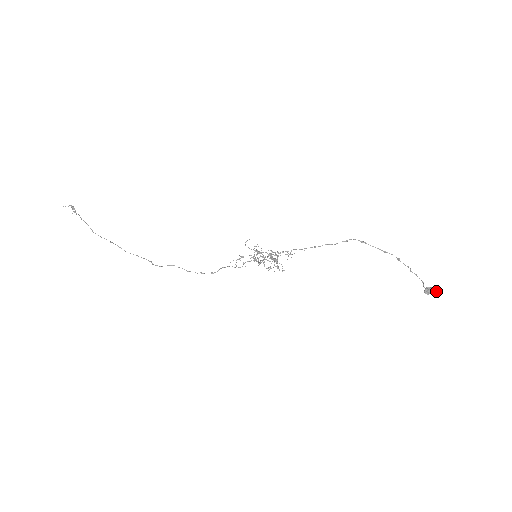
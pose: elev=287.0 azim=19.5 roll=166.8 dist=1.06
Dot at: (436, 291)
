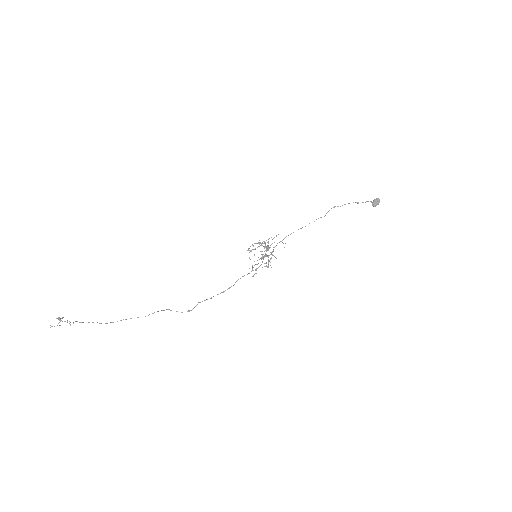
Dot at: occluded
